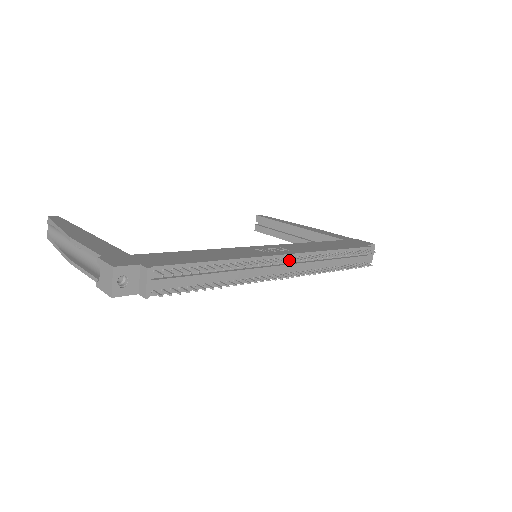
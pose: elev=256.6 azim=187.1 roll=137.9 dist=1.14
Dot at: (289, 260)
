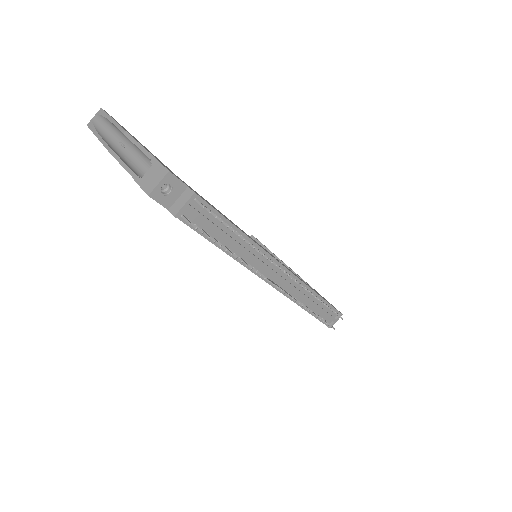
Dot at: occluded
